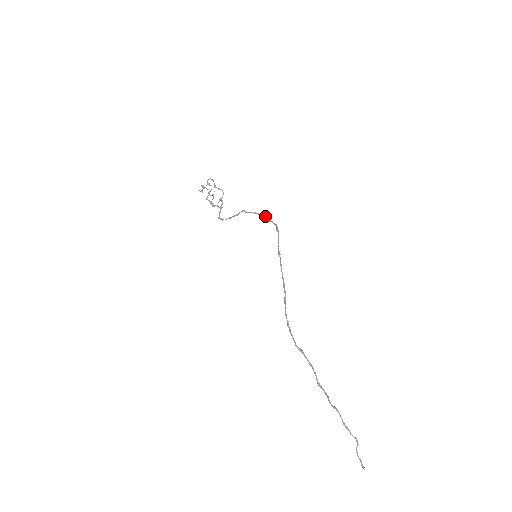
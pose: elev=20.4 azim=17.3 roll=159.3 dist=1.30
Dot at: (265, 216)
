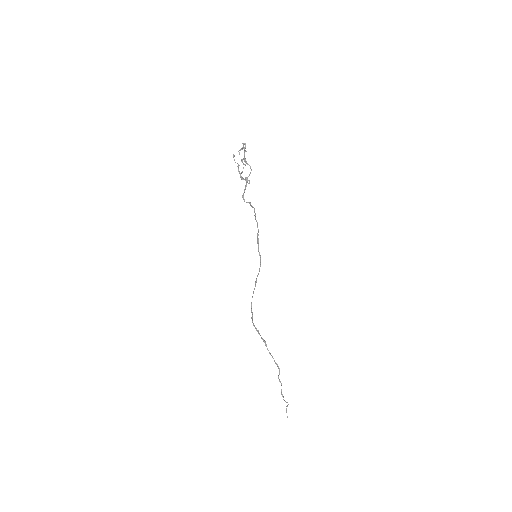
Dot at: (258, 239)
